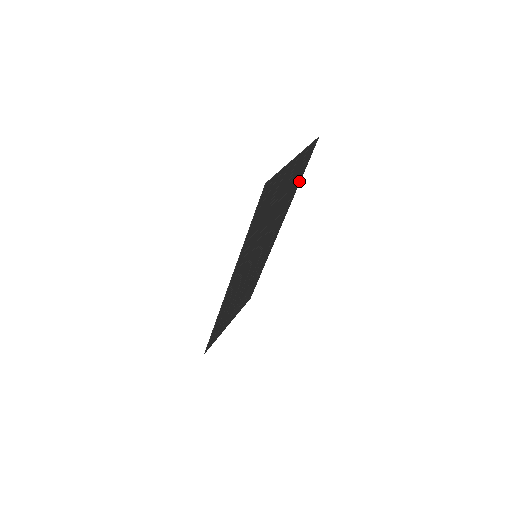
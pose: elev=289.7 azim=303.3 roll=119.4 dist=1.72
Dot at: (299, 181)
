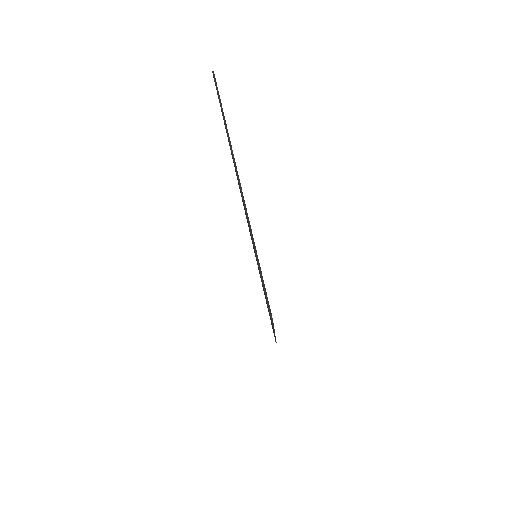
Dot at: occluded
